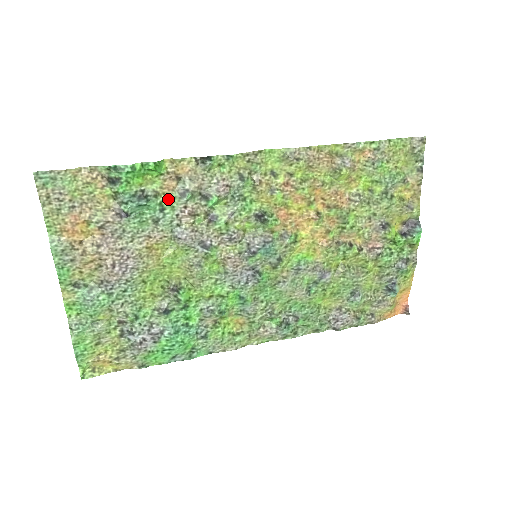
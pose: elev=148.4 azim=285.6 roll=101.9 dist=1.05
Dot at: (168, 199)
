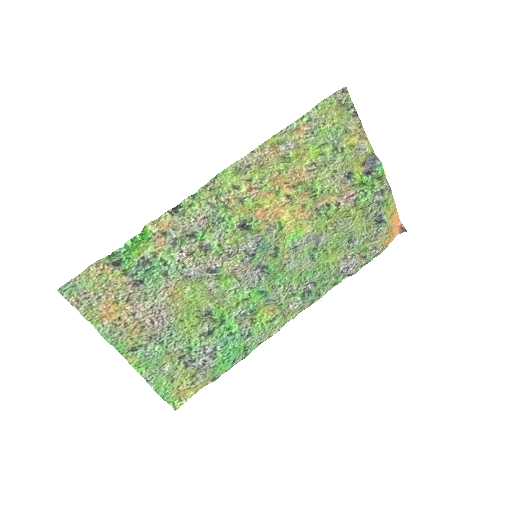
Dot at: (165, 253)
